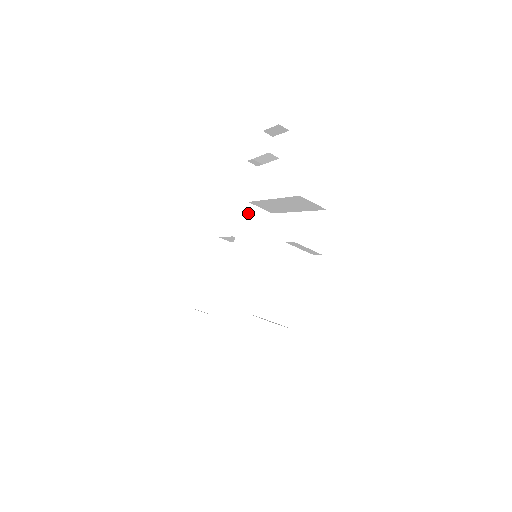
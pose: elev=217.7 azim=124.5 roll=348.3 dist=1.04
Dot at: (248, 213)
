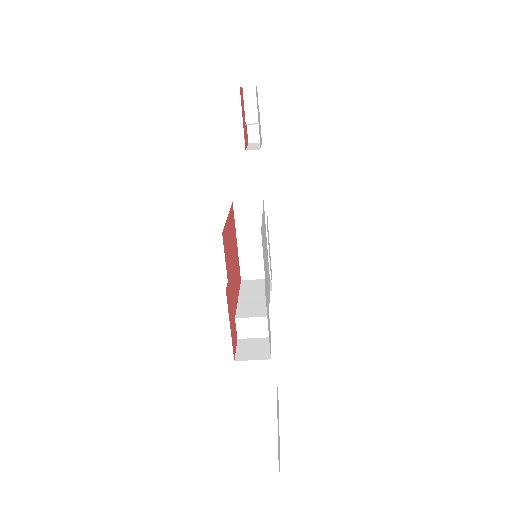
Dot at: (238, 211)
